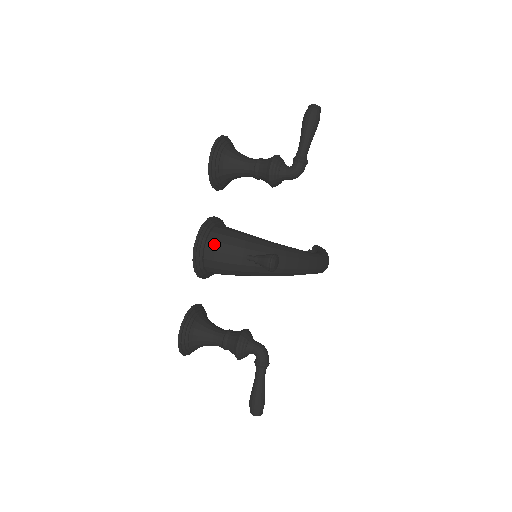
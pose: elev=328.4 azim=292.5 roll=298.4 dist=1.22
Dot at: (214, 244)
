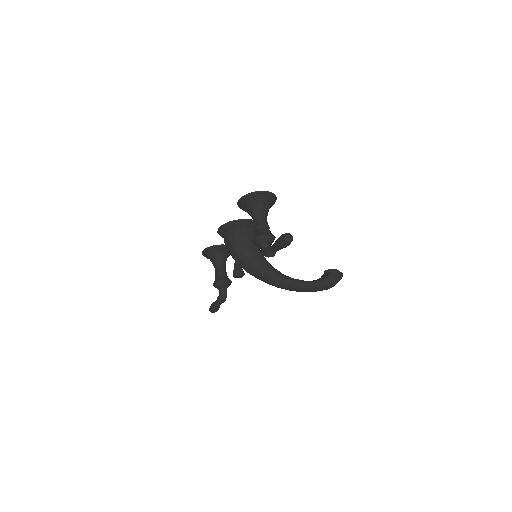
Dot at: (227, 236)
